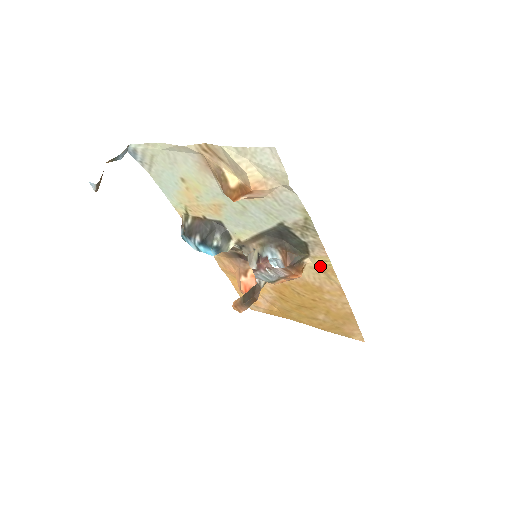
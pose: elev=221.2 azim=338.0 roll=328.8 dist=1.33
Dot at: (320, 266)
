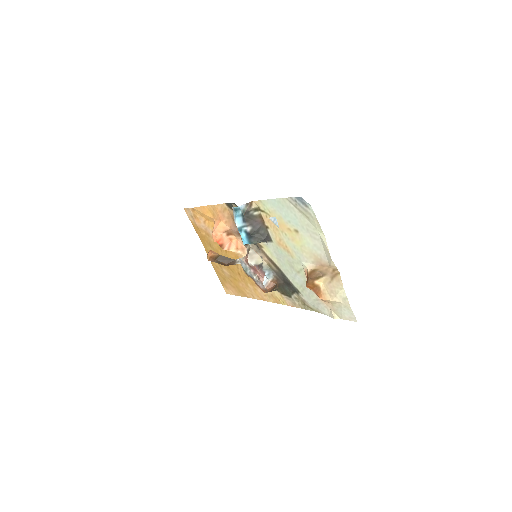
Dot at: (276, 296)
